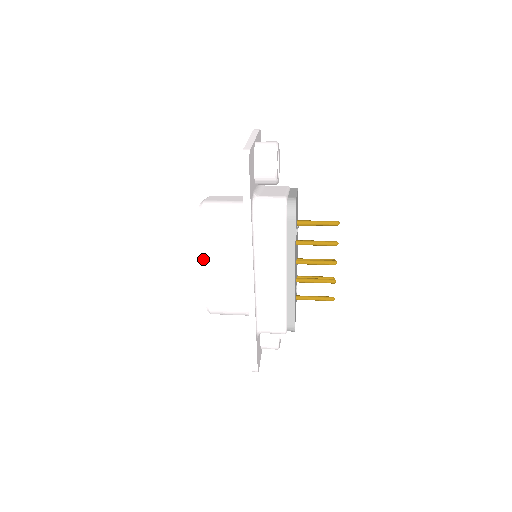
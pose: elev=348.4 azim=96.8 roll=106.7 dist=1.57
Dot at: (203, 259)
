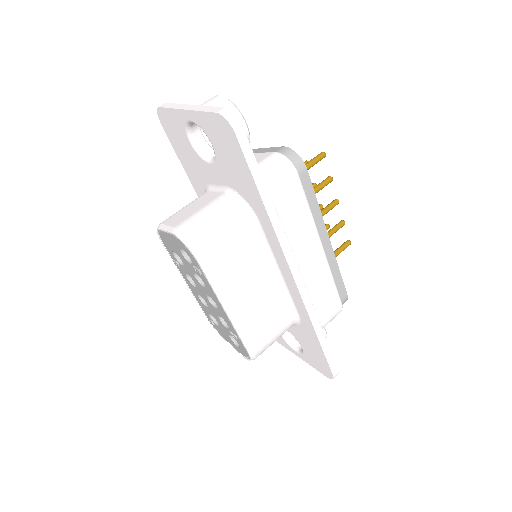
Dot at: (223, 299)
